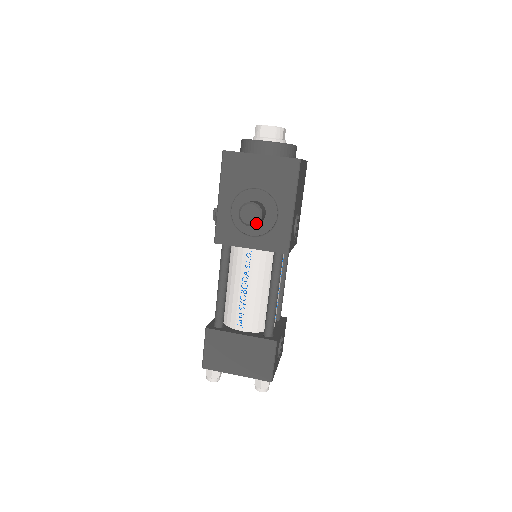
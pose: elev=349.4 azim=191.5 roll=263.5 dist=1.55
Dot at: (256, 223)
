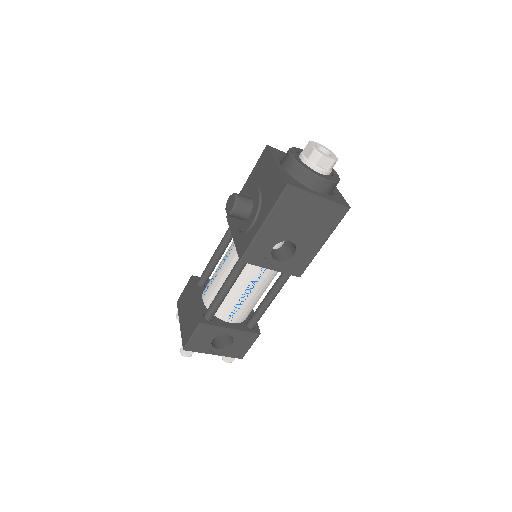
Dot at: (229, 214)
